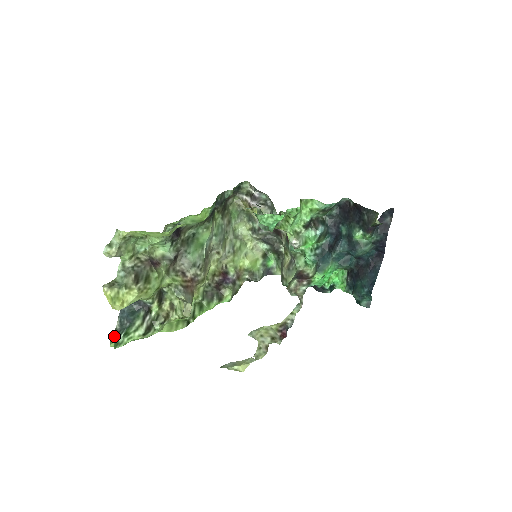
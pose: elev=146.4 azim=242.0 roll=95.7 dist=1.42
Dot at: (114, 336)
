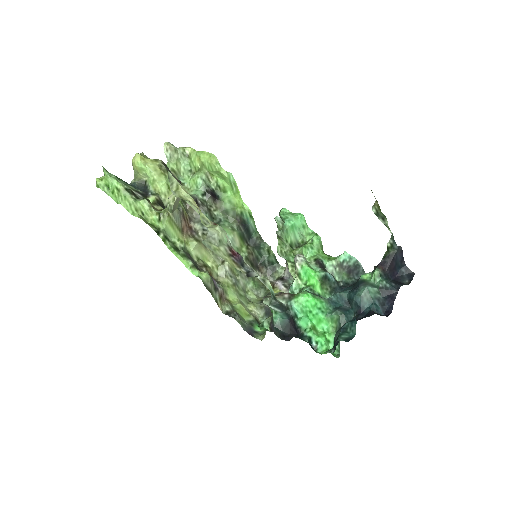
Dot at: occluded
